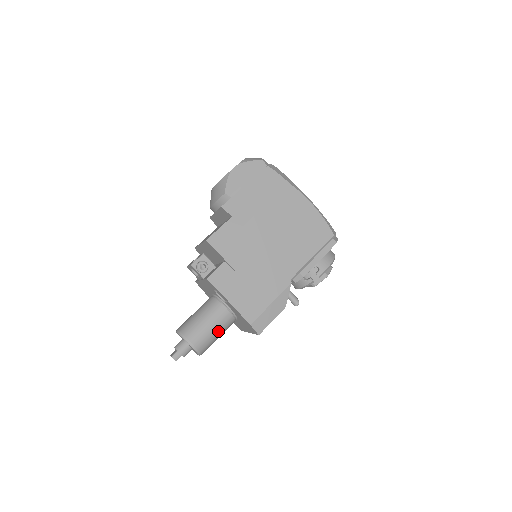
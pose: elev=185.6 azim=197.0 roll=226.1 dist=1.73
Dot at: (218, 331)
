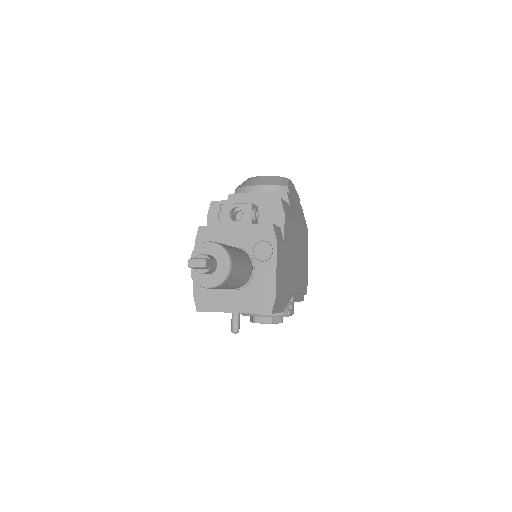
Dot at: (239, 279)
